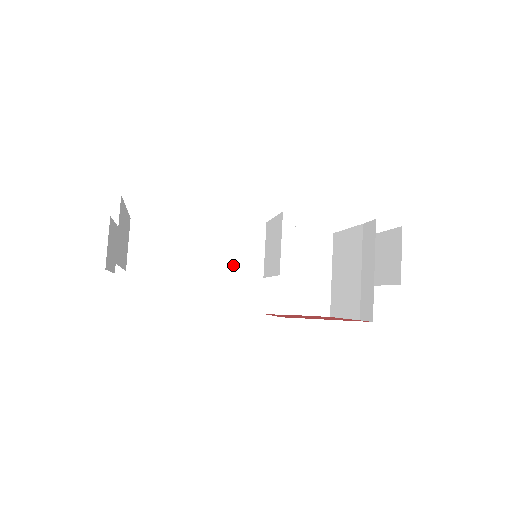
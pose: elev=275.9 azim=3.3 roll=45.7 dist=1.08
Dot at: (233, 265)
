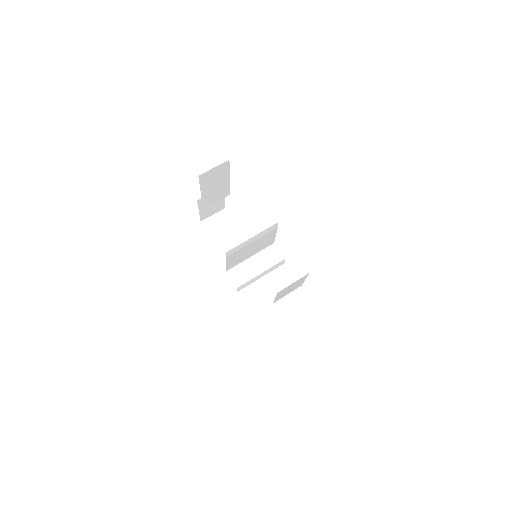
Dot at: occluded
